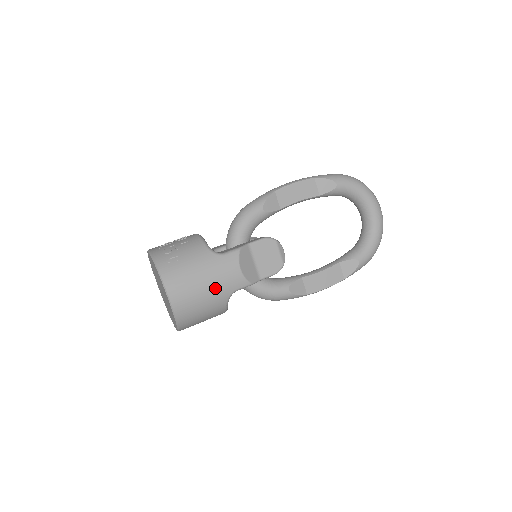
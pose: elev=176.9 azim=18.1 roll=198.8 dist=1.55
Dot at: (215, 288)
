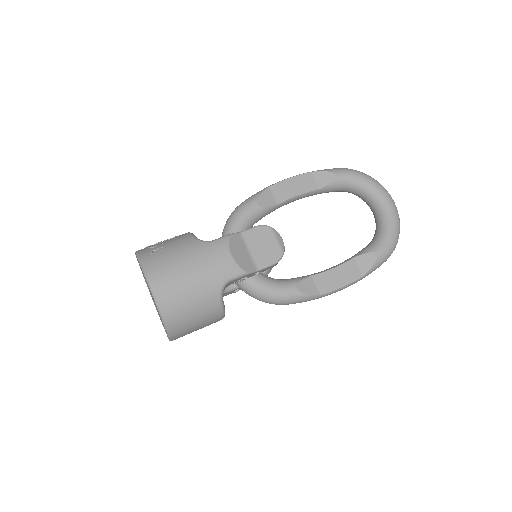
Dot at: (203, 276)
